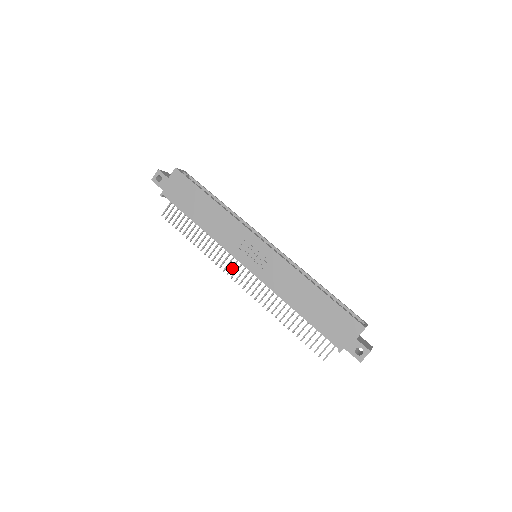
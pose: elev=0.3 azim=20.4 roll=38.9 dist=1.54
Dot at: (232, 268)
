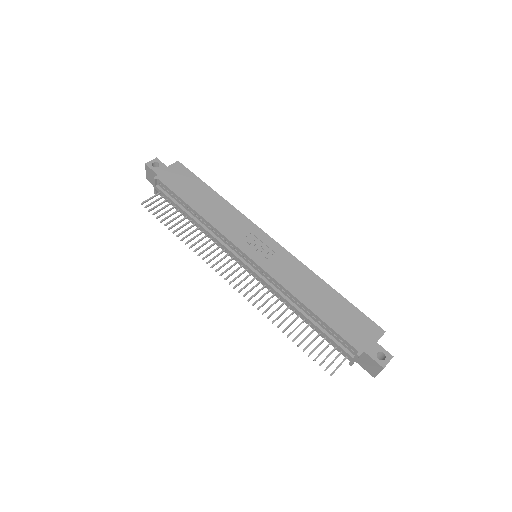
Dot at: (223, 265)
